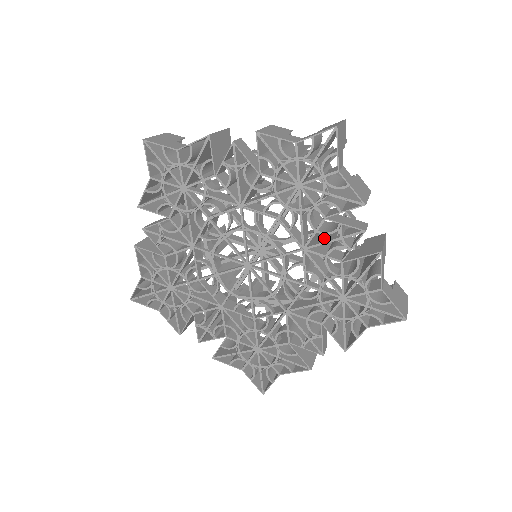
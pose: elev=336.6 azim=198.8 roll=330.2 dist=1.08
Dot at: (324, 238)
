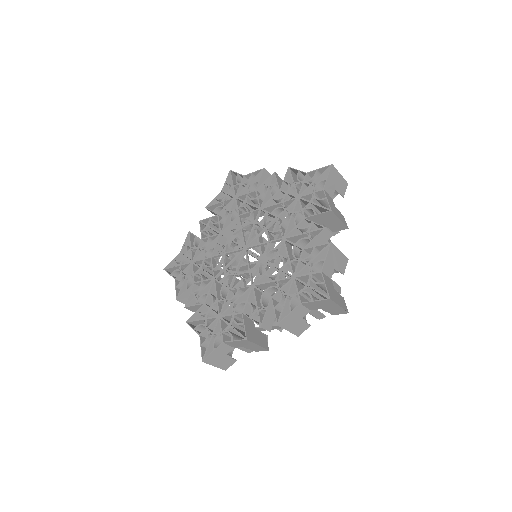
Dot at: occluded
